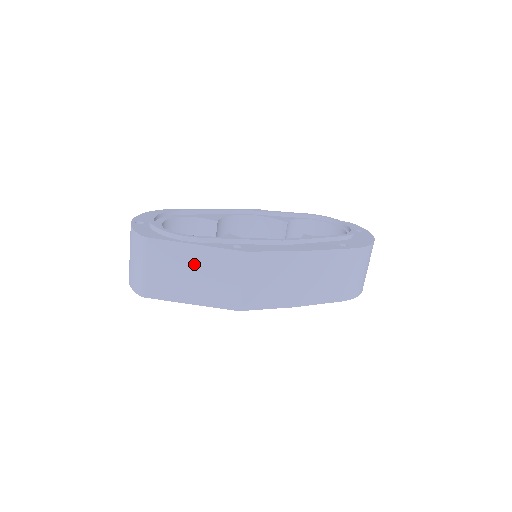
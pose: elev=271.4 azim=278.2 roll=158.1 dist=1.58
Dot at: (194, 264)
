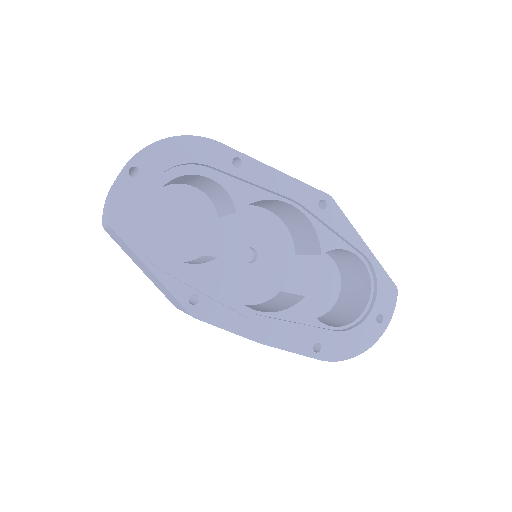
Dot at: (148, 271)
